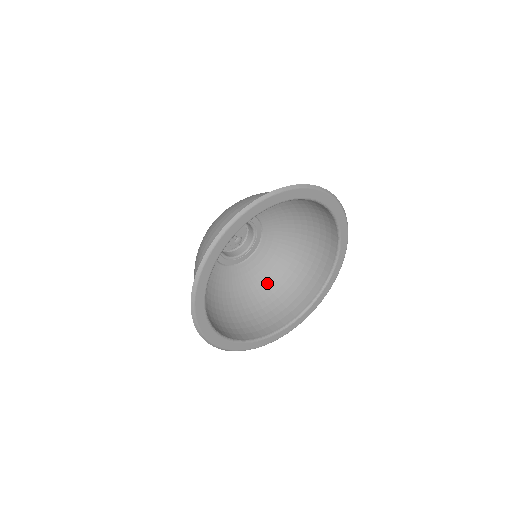
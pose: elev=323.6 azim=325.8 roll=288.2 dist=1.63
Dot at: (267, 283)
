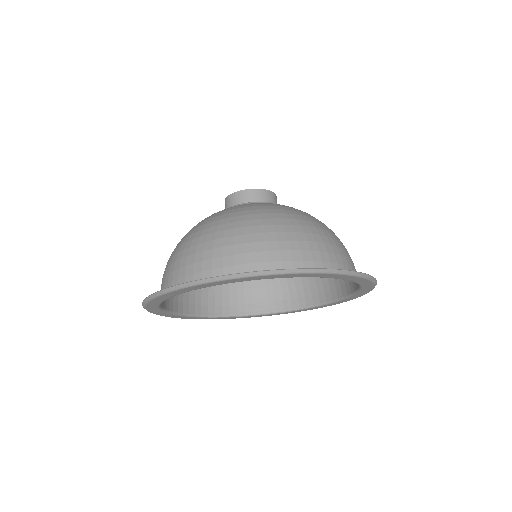
Dot at: occluded
